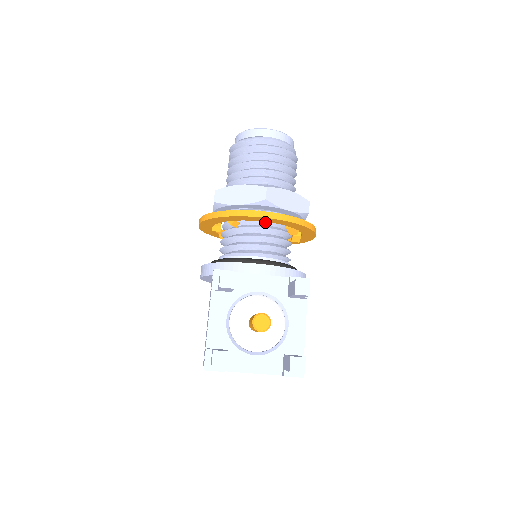
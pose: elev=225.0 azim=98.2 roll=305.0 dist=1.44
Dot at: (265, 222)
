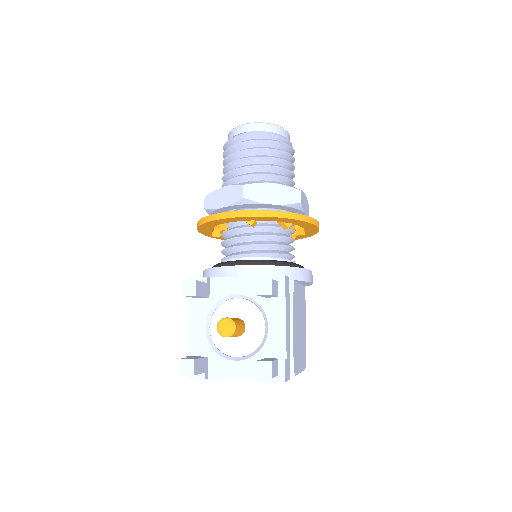
Dot at: (248, 221)
